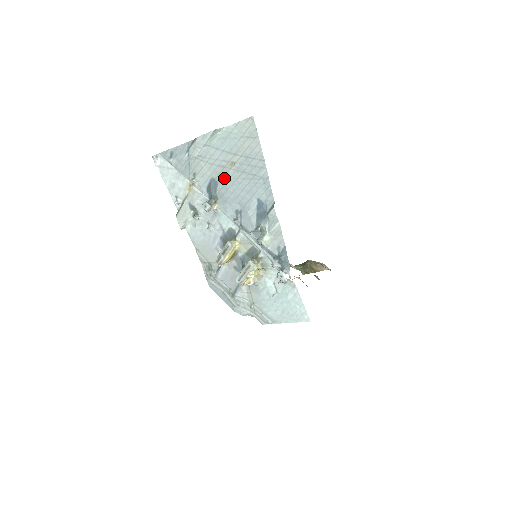
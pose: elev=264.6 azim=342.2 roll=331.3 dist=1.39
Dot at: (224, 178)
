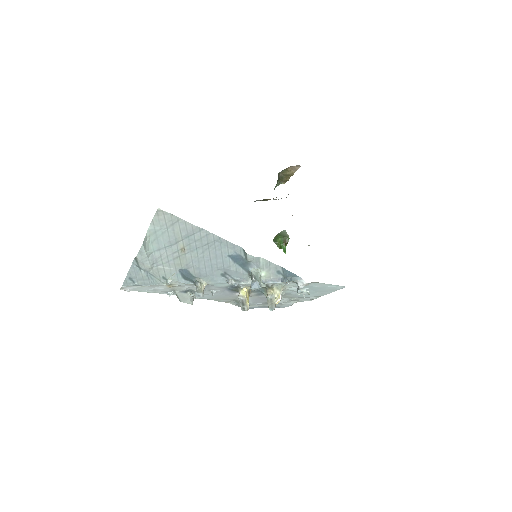
Dot at: (188, 263)
